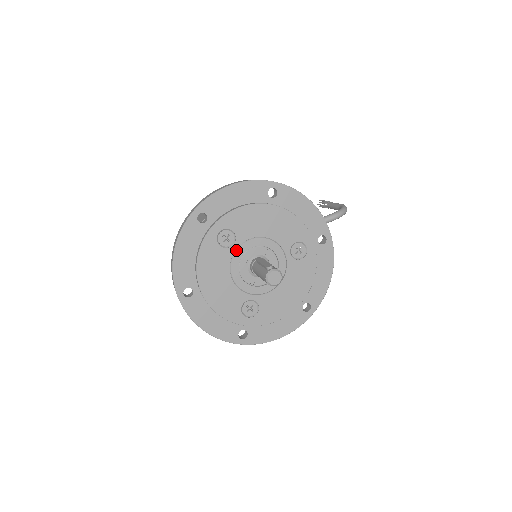
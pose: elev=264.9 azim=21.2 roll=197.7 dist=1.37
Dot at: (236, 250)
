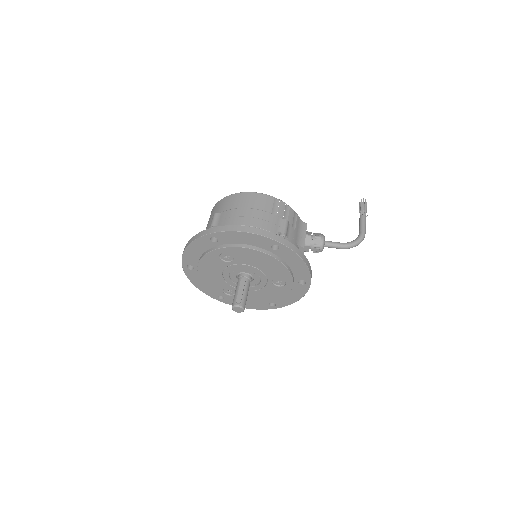
Dot at: (231, 265)
